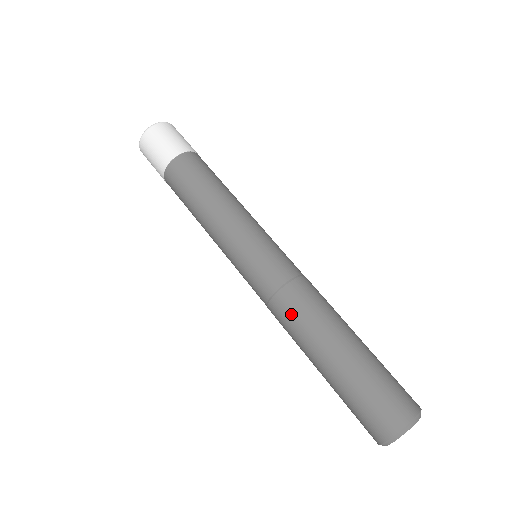
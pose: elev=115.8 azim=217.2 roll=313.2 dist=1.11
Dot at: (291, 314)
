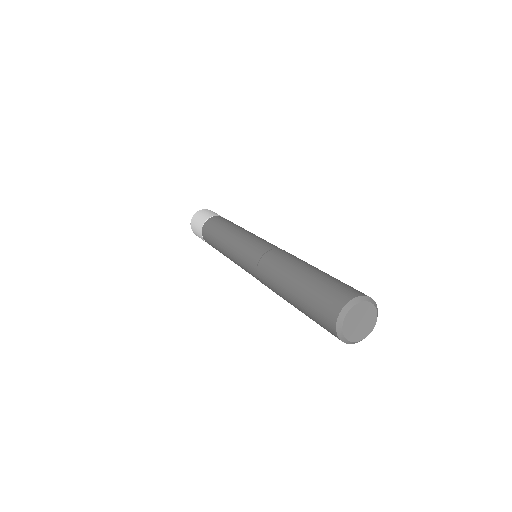
Dot at: (284, 255)
